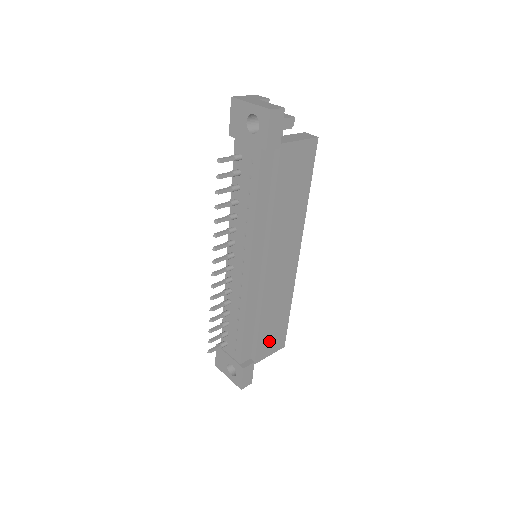
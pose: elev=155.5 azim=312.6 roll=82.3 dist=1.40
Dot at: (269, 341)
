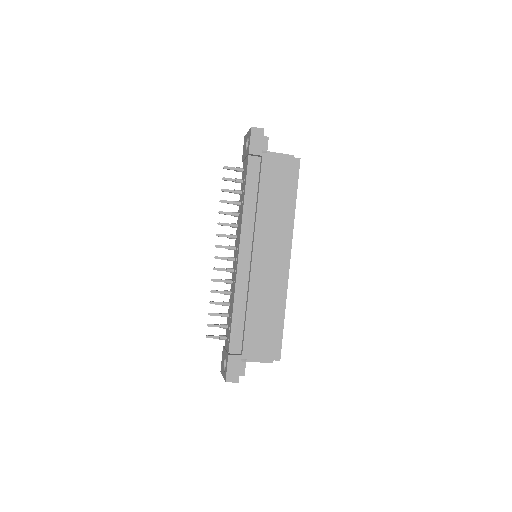
Dot at: (259, 340)
